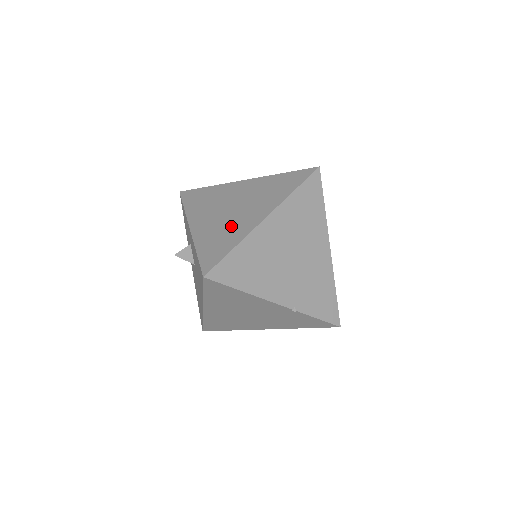
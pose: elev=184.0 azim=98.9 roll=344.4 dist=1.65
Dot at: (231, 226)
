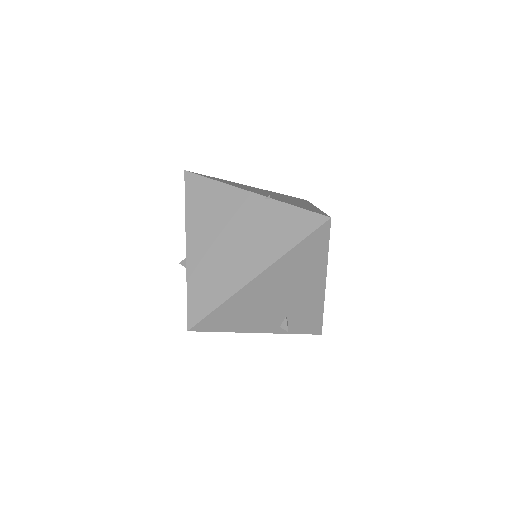
Dot at: occluded
